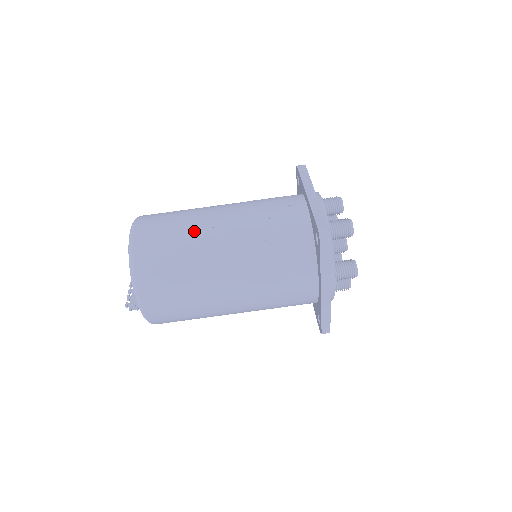
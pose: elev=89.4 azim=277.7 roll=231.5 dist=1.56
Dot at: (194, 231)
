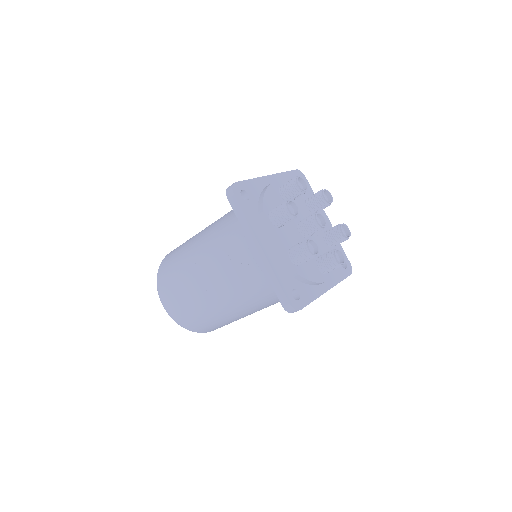
Dot at: (201, 303)
